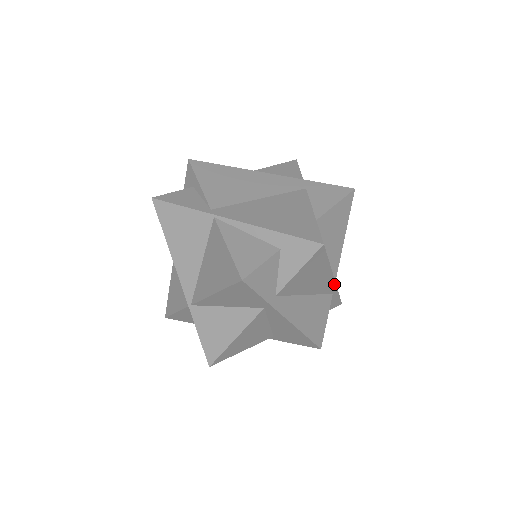
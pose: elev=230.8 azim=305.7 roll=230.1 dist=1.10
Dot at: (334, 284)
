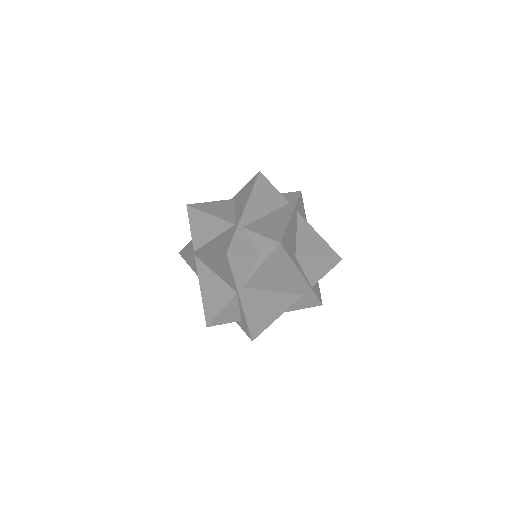
Dot at: occluded
